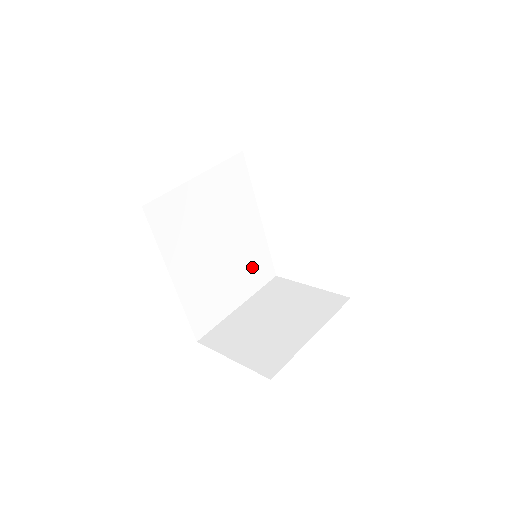
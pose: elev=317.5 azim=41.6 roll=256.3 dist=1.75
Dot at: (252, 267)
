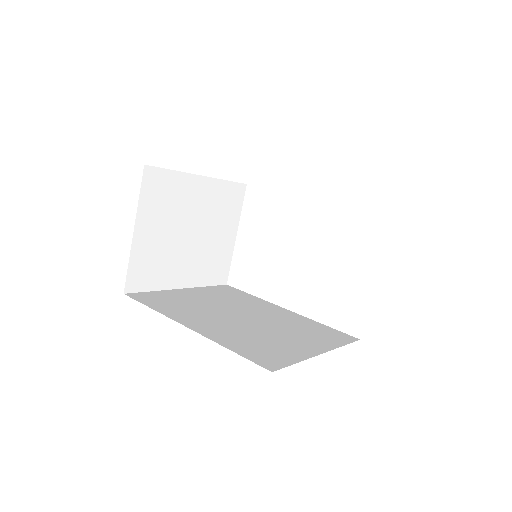
Dot at: (310, 332)
